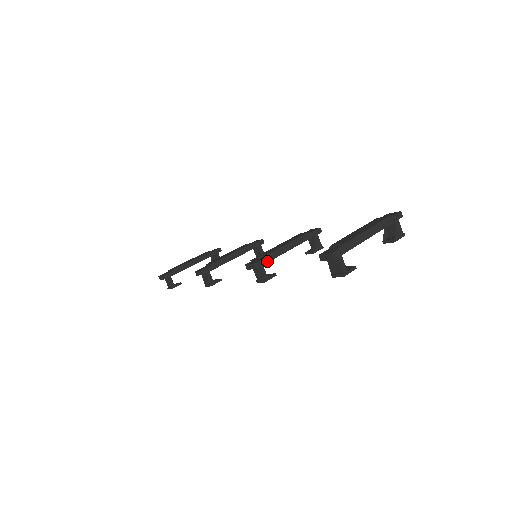
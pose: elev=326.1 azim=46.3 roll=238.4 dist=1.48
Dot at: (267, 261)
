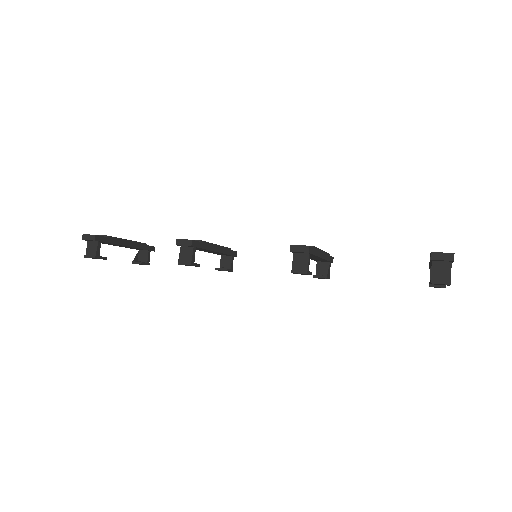
Dot at: (313, 253)
